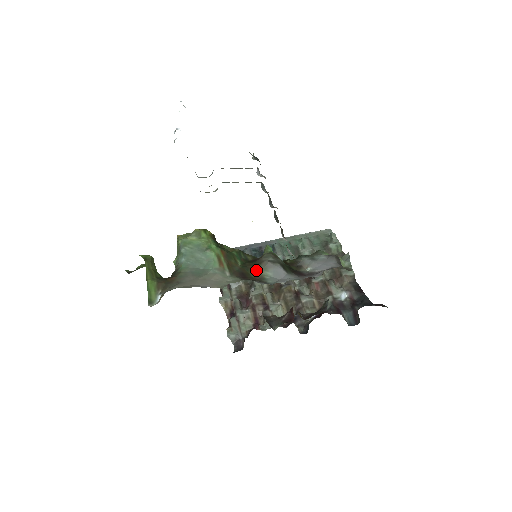
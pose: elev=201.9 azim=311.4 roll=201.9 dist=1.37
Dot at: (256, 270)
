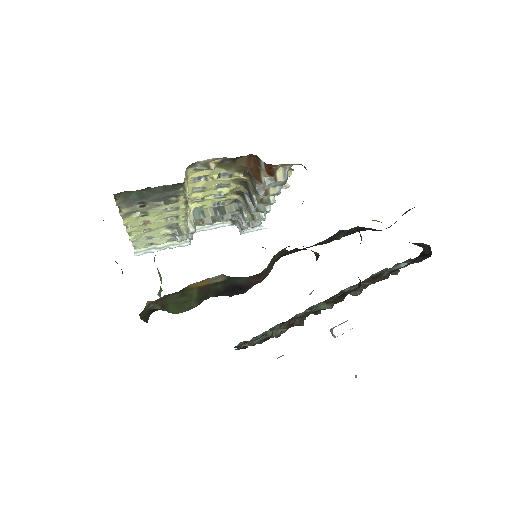
Dot at: occluded
